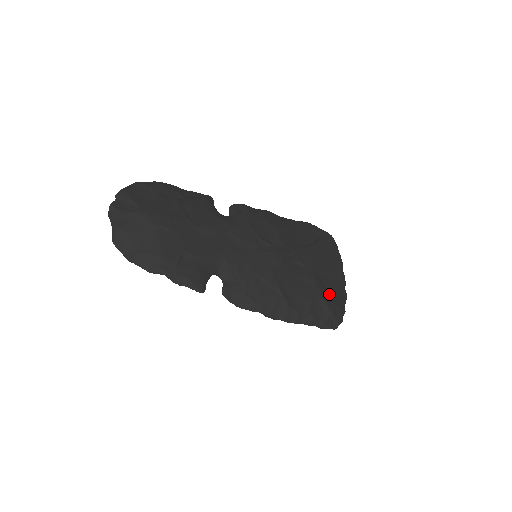
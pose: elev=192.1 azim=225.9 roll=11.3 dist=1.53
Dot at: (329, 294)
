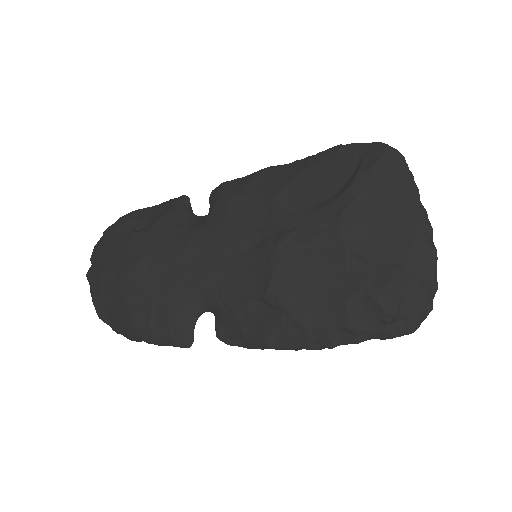
Dot at: (383, 274)
